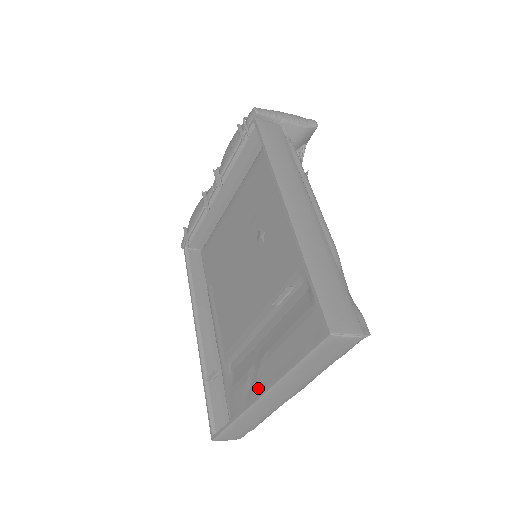
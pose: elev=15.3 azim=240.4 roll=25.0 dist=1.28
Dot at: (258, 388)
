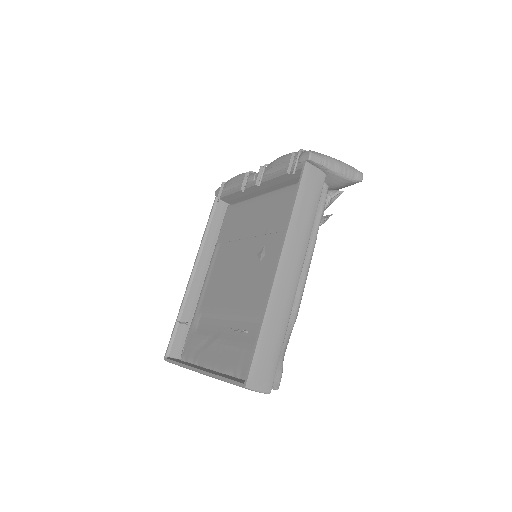
Dot at: (205, 354)
